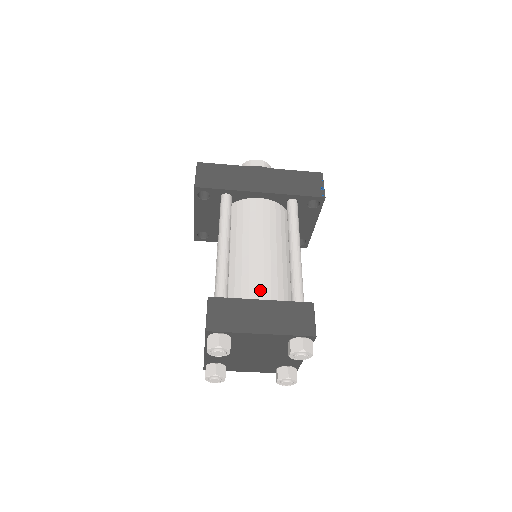
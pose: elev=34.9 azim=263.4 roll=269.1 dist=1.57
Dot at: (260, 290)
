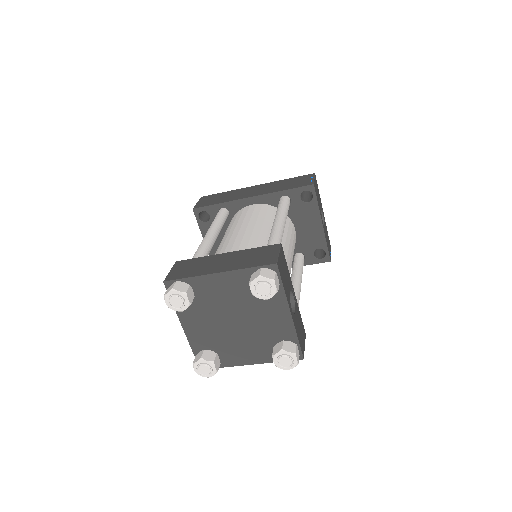
Dot at: occluded
